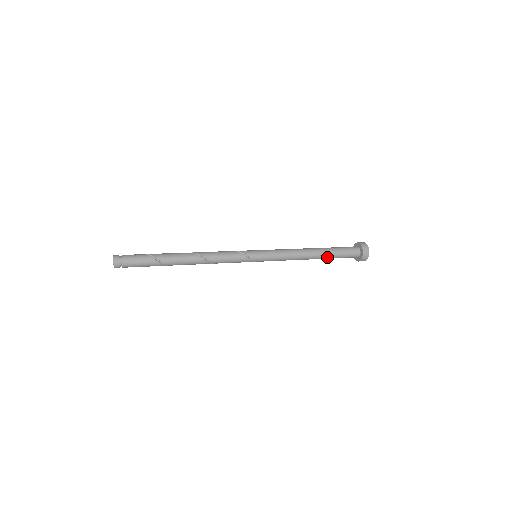
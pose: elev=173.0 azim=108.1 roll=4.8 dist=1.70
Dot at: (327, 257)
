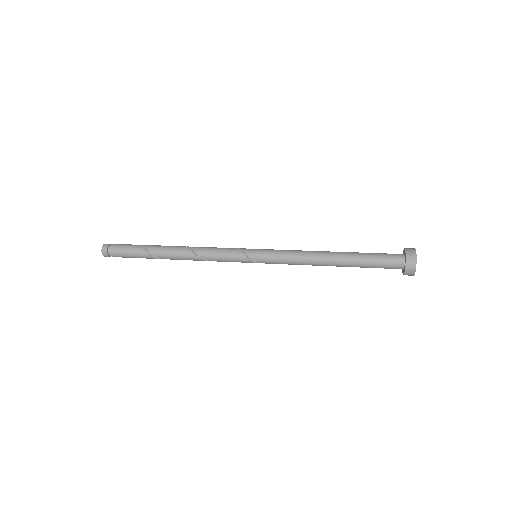
Dot at: (352, 261)
